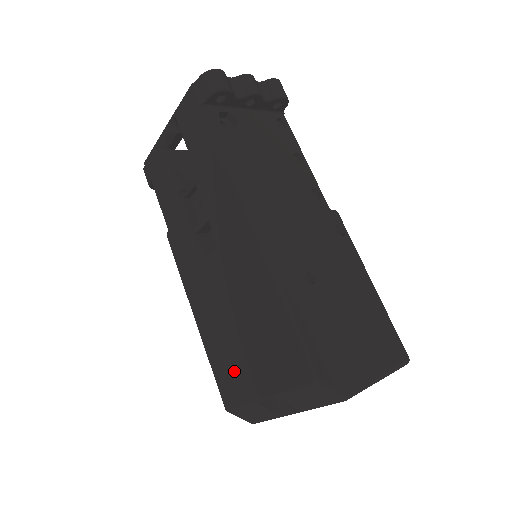
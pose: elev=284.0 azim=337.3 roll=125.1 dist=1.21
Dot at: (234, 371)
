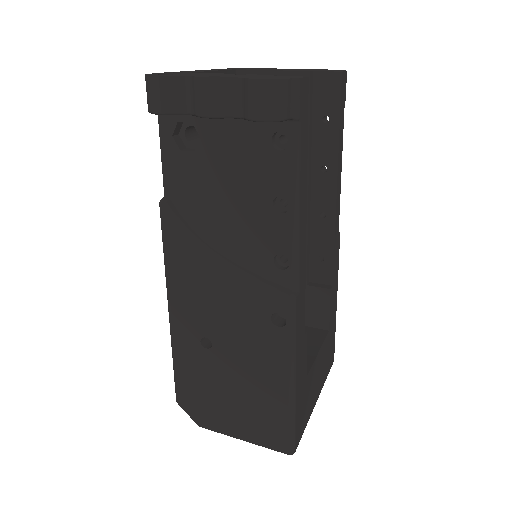
Dot at: occluded
